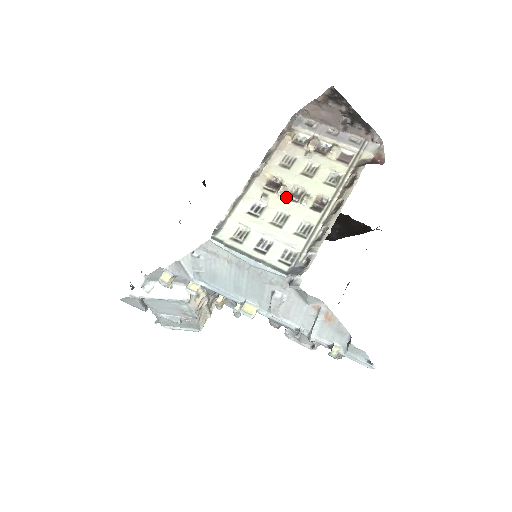
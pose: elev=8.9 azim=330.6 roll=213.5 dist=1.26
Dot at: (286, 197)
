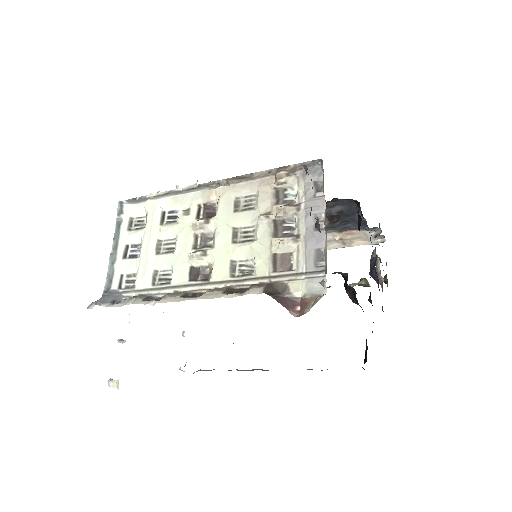
Dot at: (197, 234)
